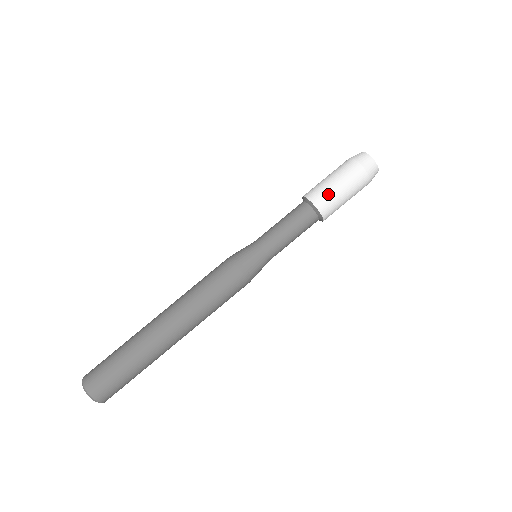
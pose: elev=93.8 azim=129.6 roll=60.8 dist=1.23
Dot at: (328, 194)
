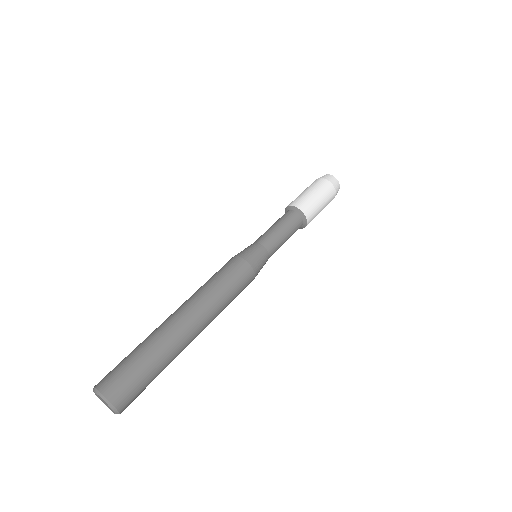
Dot at: (296, 198)
